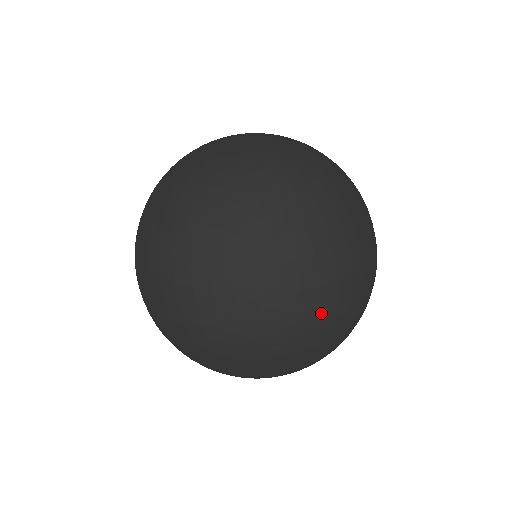
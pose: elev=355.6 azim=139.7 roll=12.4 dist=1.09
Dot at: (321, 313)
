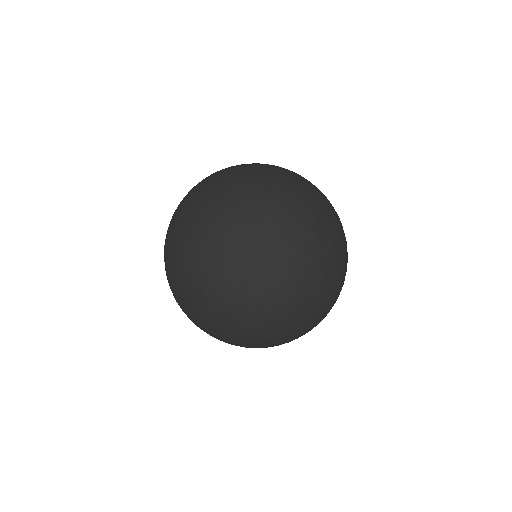
Dot at: (342, 271)
